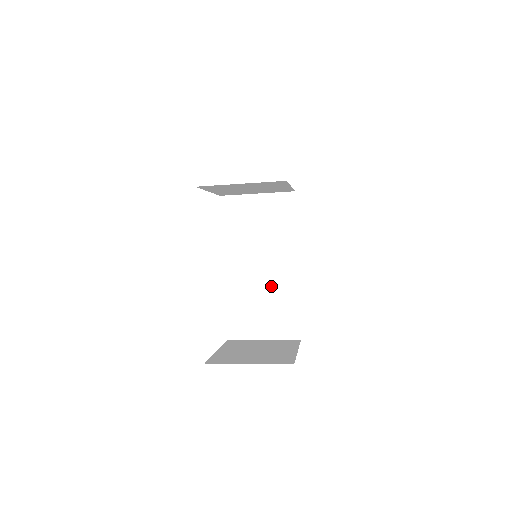
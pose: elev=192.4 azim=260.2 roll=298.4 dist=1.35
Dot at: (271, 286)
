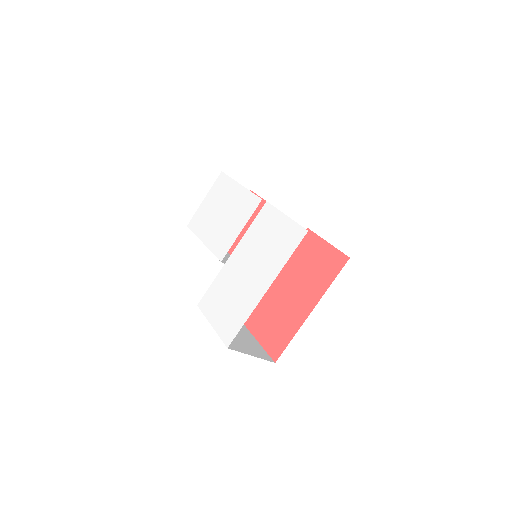
Dot at: occluded
